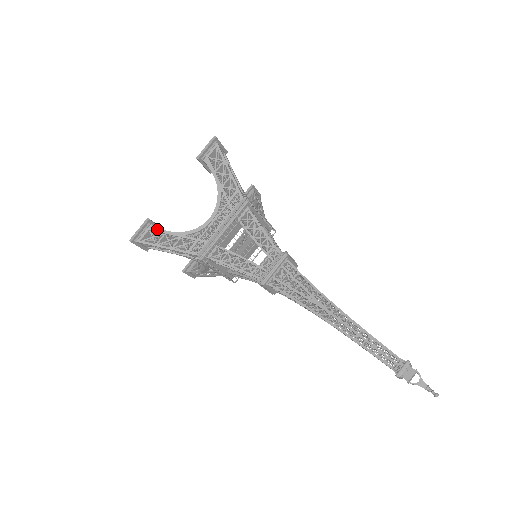
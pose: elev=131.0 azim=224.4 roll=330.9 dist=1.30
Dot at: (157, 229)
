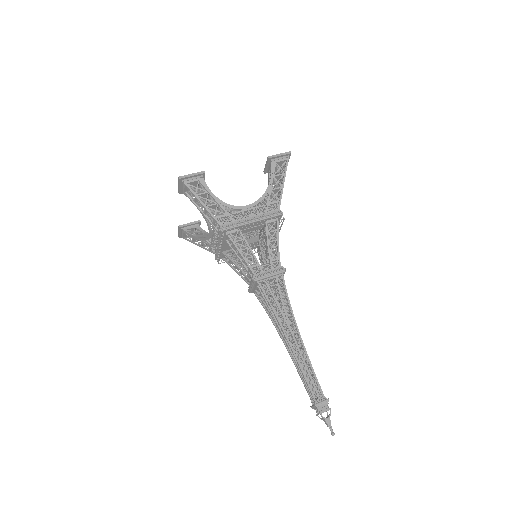
Dot at: (205, 184)
